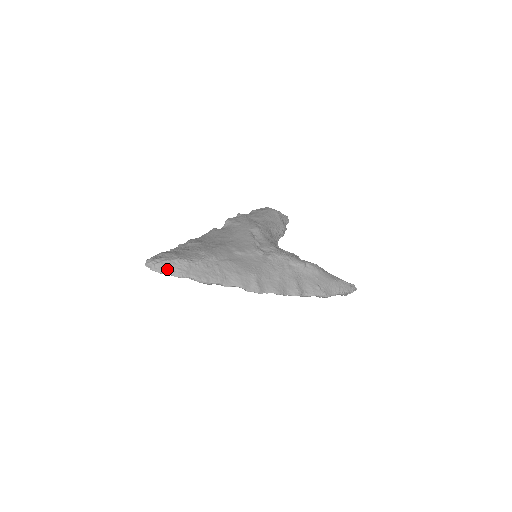
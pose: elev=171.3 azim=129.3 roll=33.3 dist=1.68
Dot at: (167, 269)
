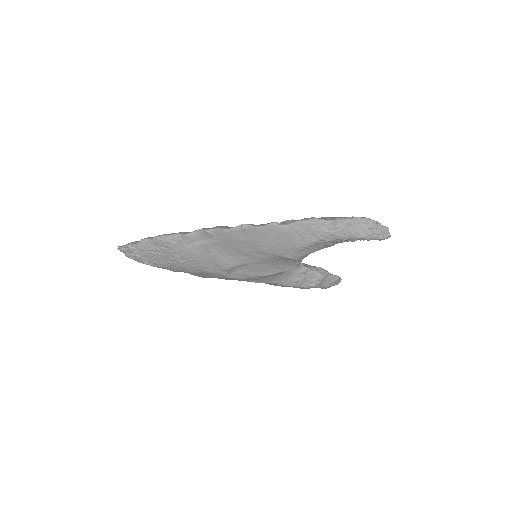
Dot at: (133, 243)
